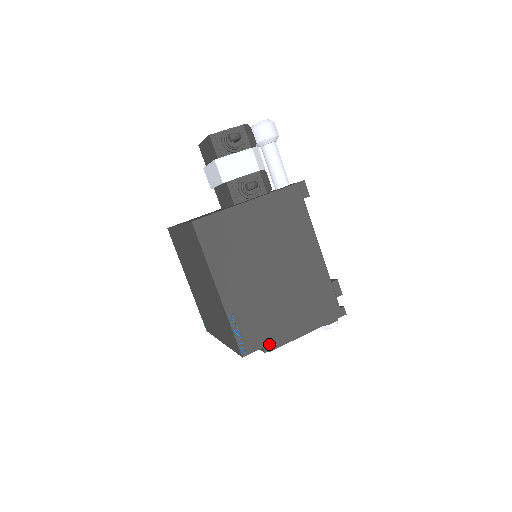
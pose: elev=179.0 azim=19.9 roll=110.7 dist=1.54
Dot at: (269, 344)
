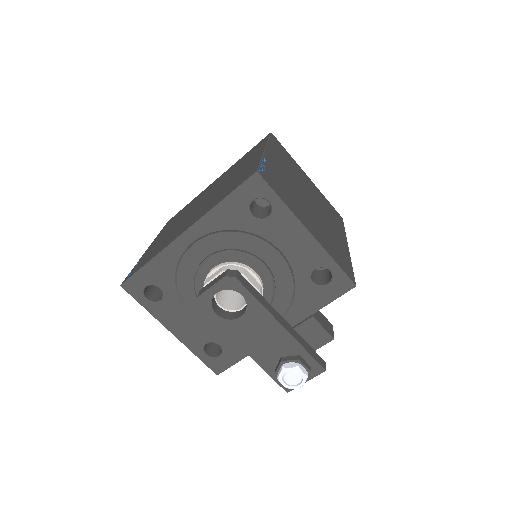
Dot at: (284, 202)
